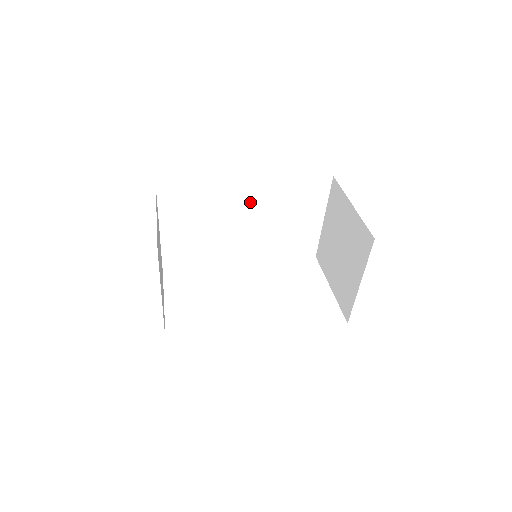
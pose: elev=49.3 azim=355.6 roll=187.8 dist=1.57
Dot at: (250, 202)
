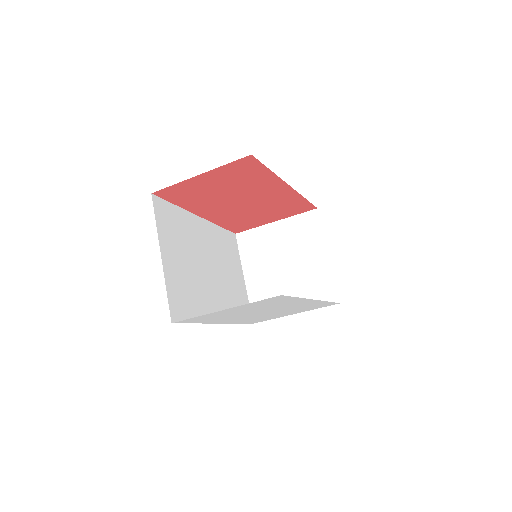
Dot at: (206, 242)
